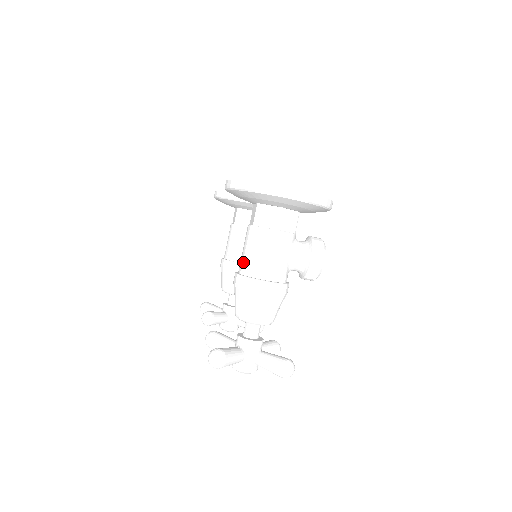
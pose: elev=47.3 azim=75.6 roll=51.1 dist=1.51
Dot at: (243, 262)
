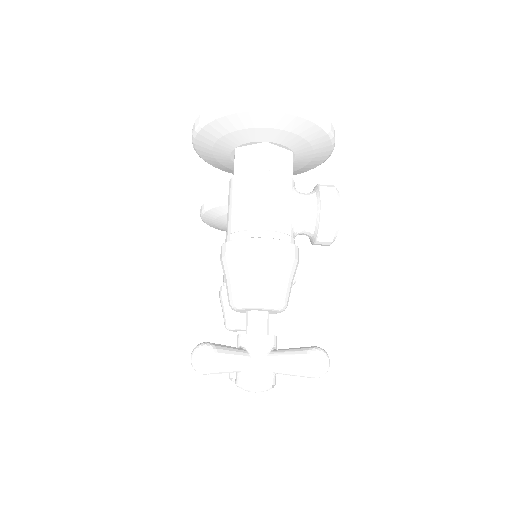
Dot at: (228, 227)
